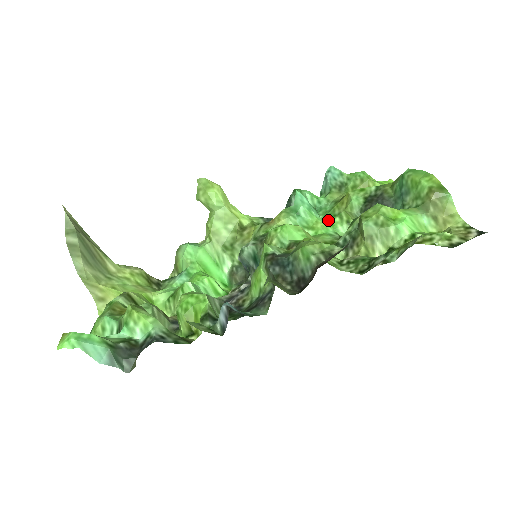
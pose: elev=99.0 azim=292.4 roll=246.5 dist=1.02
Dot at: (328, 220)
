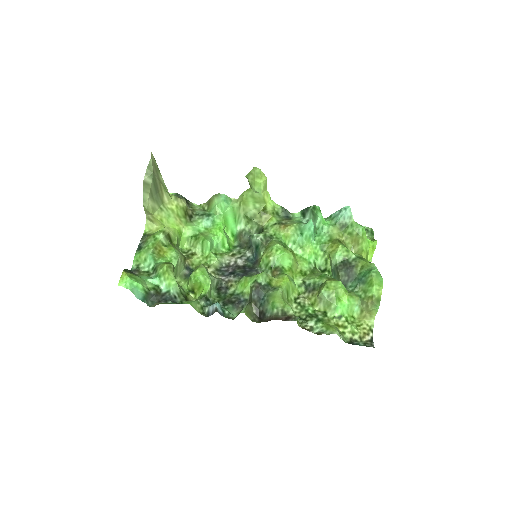
Dot at: (316, 249)
